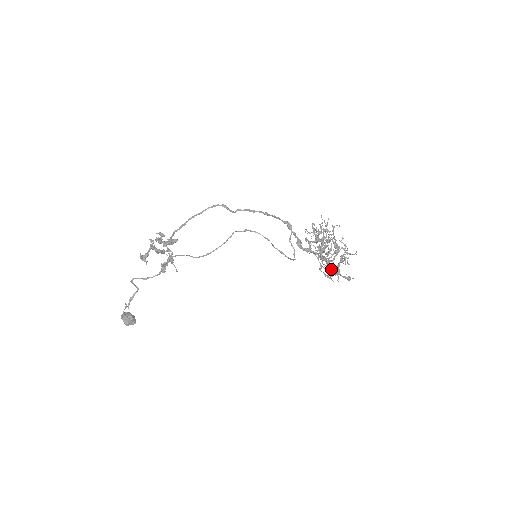
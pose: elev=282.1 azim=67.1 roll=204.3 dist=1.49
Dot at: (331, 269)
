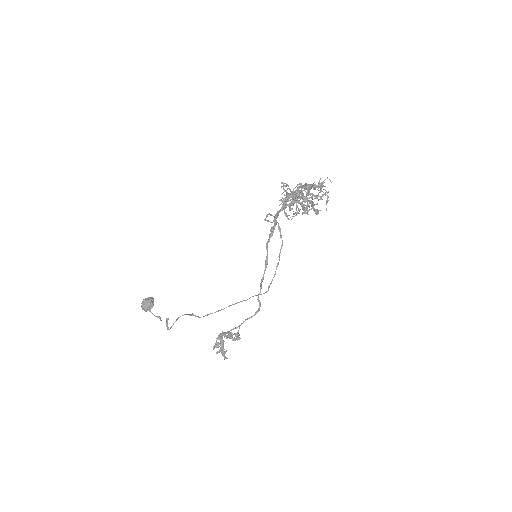
Dot at: (301, 188)
